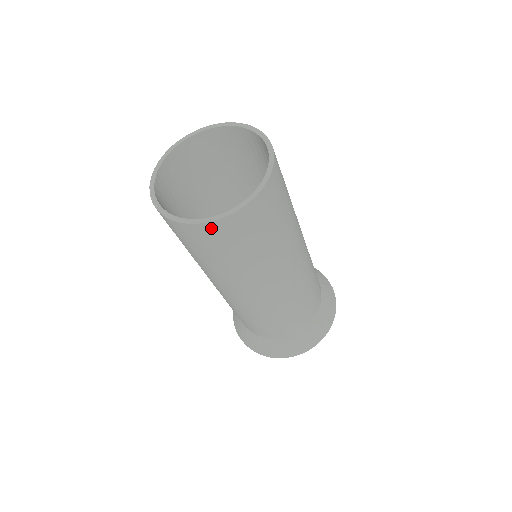
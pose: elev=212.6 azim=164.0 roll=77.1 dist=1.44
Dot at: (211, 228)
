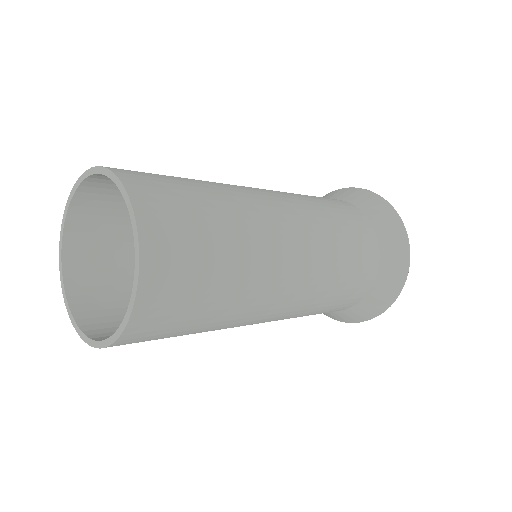
Dot at: (137, 328)
